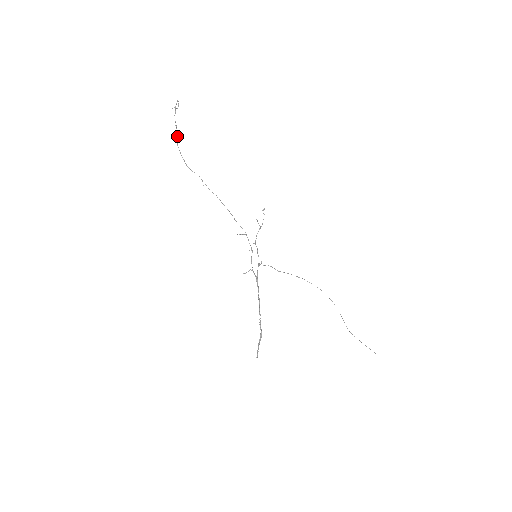
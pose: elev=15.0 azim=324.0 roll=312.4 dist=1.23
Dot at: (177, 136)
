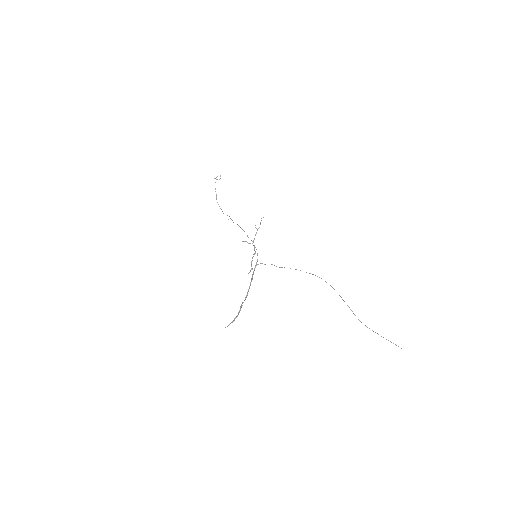
Dot at: occluded
